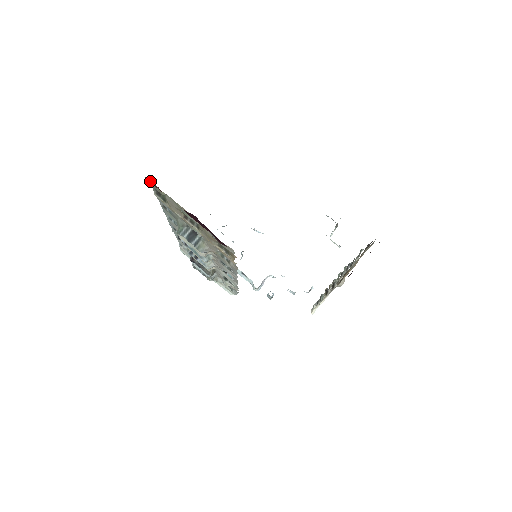
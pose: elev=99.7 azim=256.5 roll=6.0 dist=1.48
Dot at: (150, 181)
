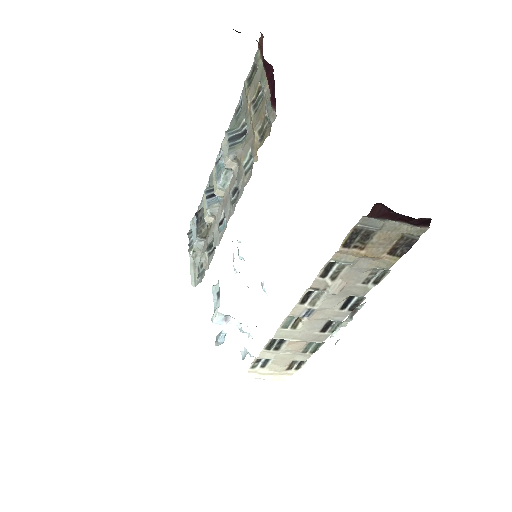
Dot at: (261, 42)
